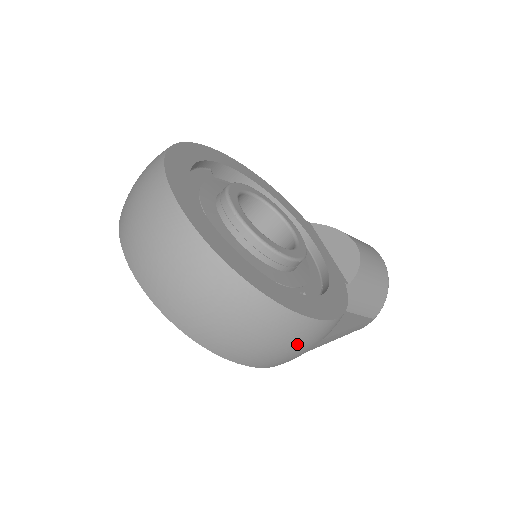
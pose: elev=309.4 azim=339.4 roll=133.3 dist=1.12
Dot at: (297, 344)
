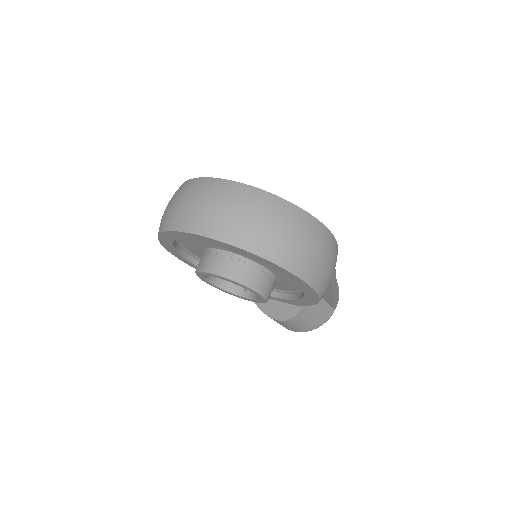
Dot at: (330, 257)
